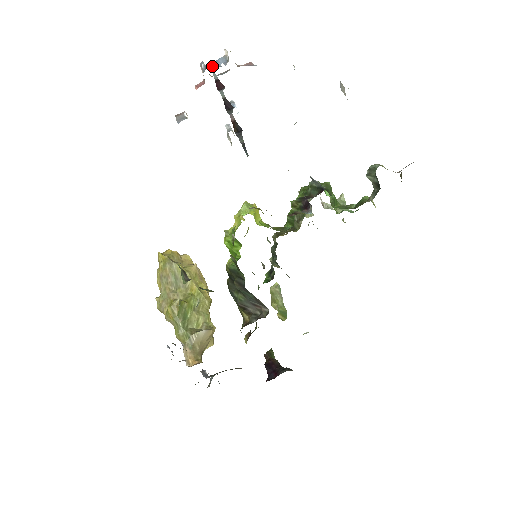
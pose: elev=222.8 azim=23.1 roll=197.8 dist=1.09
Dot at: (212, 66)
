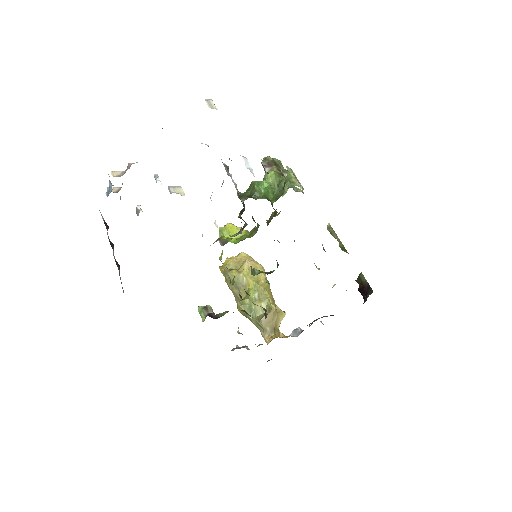
Dot at: (109, 193)
